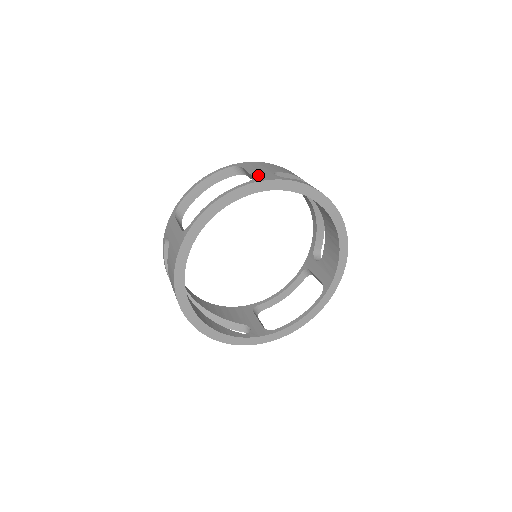
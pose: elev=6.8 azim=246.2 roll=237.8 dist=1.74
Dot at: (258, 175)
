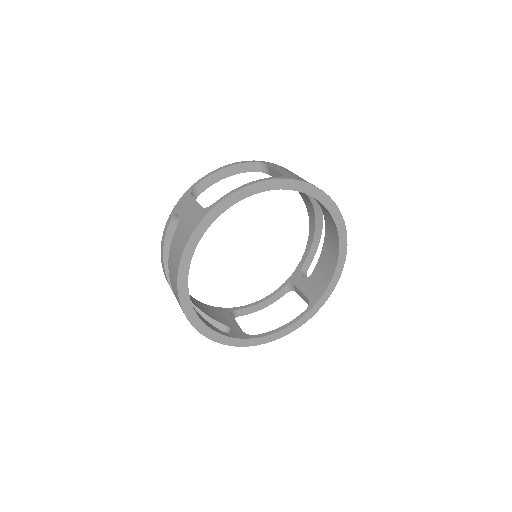
Dot at: (287, 174)
